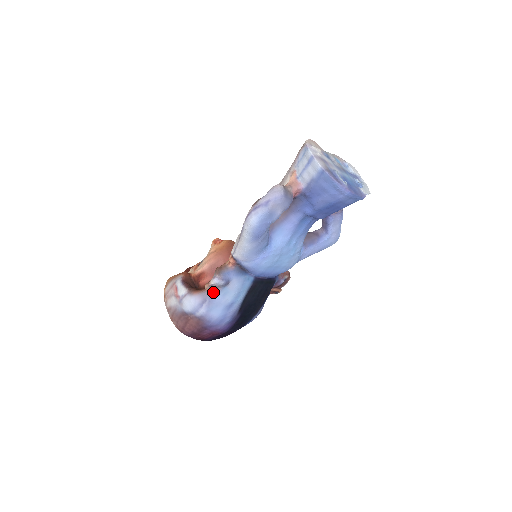
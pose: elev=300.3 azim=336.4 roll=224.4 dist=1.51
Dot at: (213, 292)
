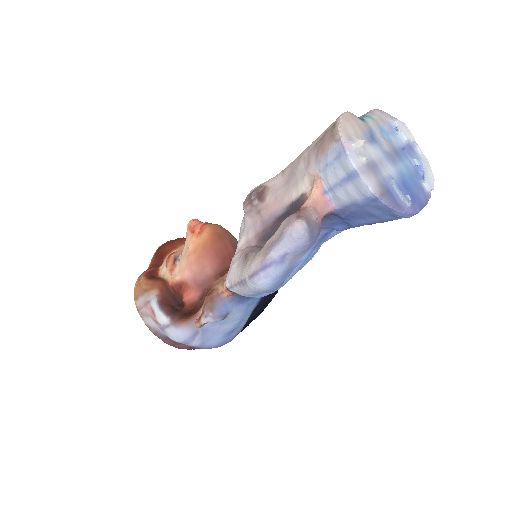
Dot at: occluded
